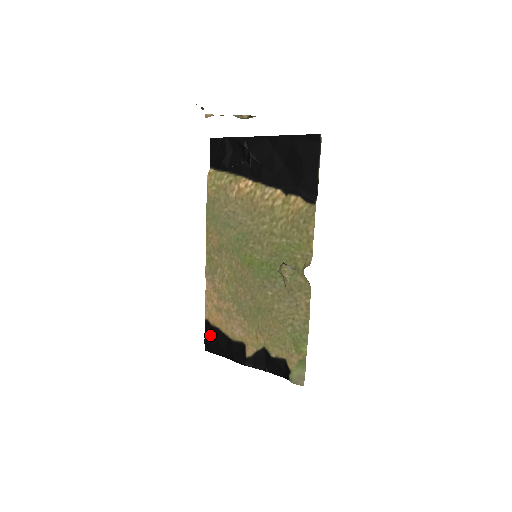
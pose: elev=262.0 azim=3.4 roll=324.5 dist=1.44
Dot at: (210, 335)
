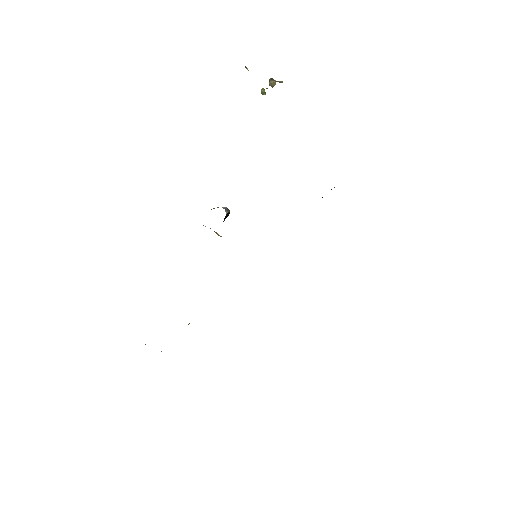
Dot at: occluded
